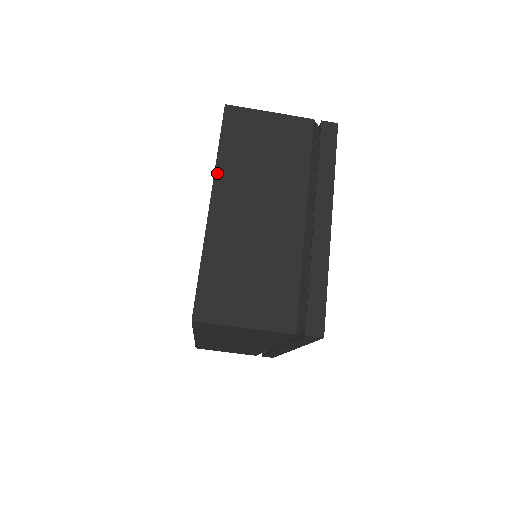
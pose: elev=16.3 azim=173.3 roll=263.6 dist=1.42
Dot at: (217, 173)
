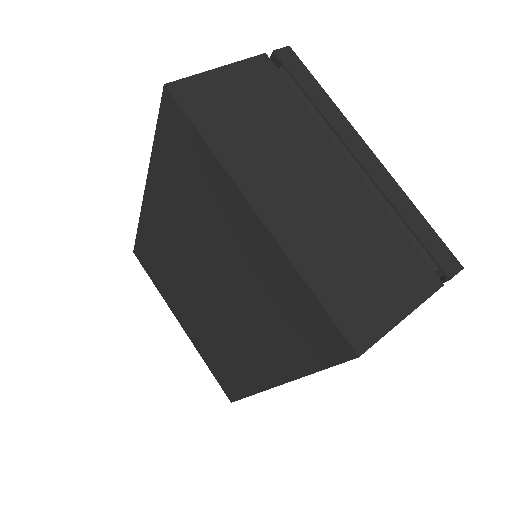
Dot at: (230, 171)
